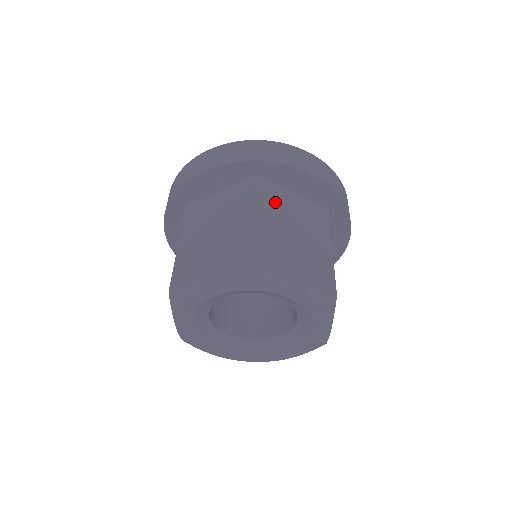
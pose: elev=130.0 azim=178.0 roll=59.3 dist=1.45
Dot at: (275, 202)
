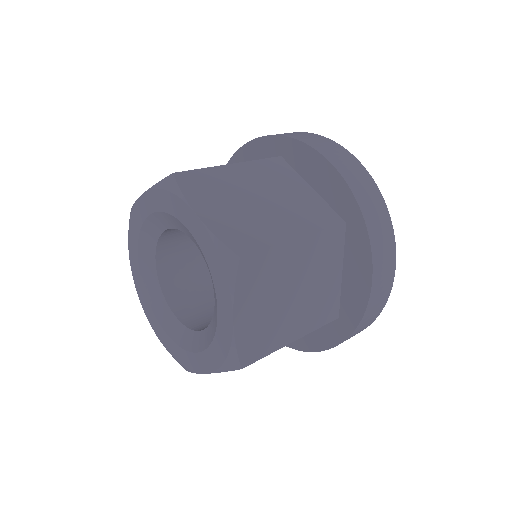
Dot at: (275, 176)
